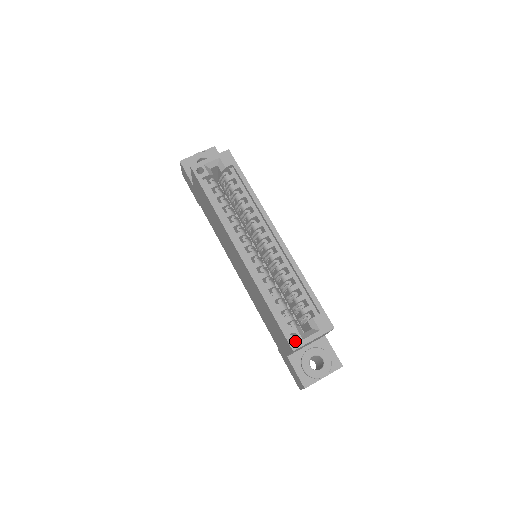
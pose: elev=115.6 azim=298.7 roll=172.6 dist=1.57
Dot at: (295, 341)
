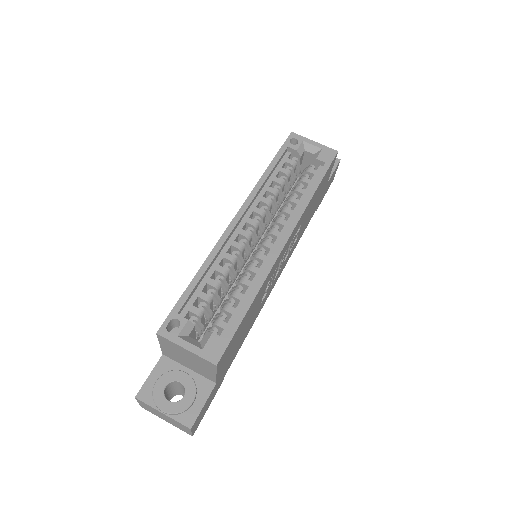
Dot at: occluded
